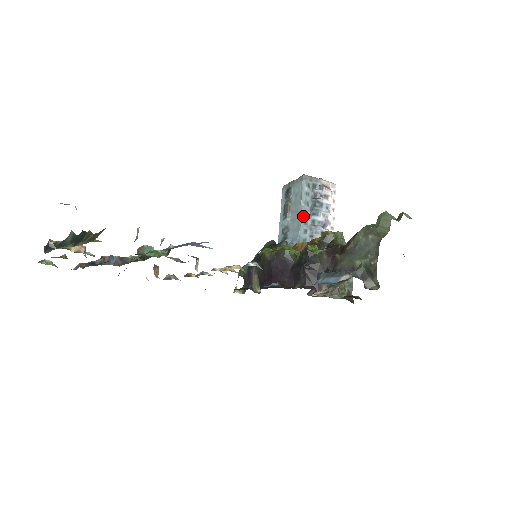
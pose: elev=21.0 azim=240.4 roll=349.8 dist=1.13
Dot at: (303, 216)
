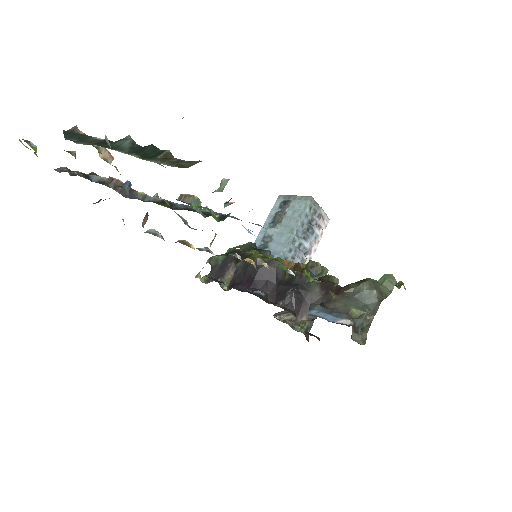
Dot at: (295, 235)
